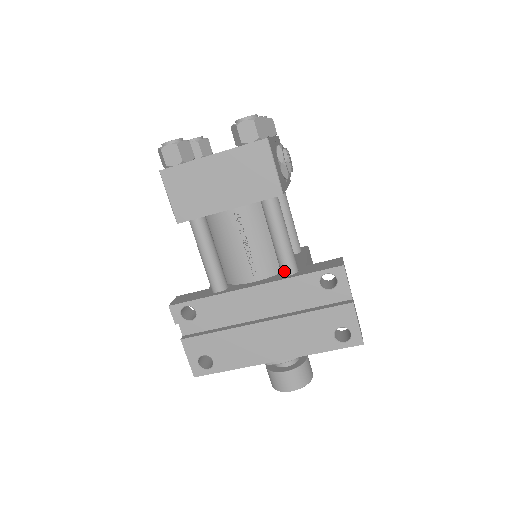
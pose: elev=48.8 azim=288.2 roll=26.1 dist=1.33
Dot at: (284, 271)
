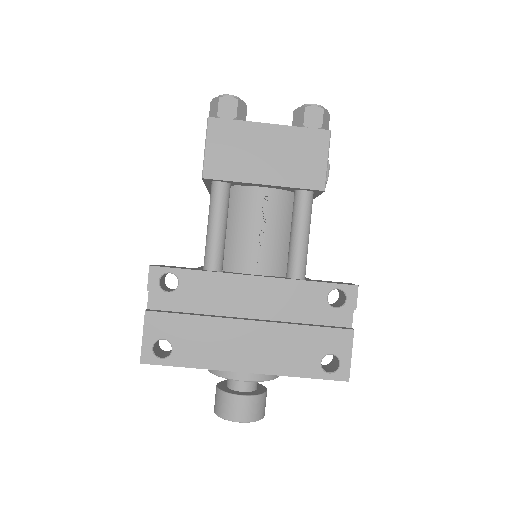
Dot at: (292, 273)
